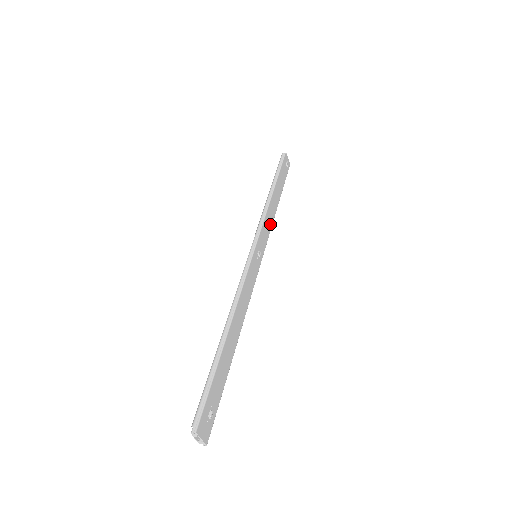
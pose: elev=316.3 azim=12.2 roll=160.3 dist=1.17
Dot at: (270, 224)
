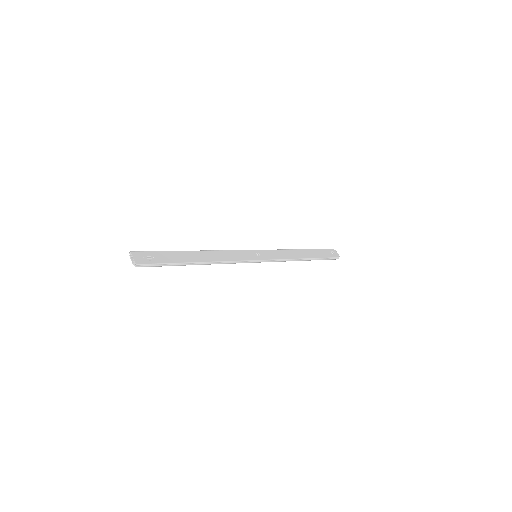
Dot at: (286, 257)
